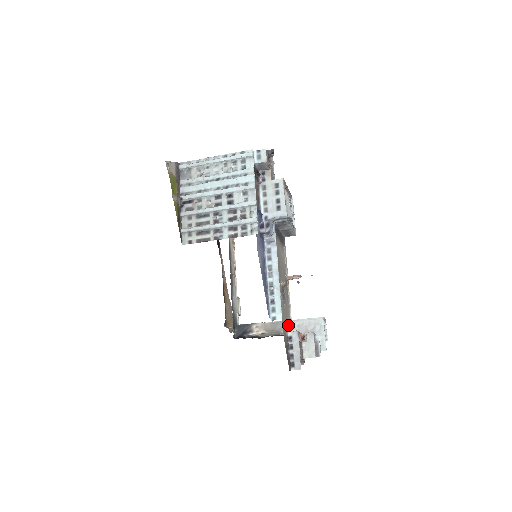
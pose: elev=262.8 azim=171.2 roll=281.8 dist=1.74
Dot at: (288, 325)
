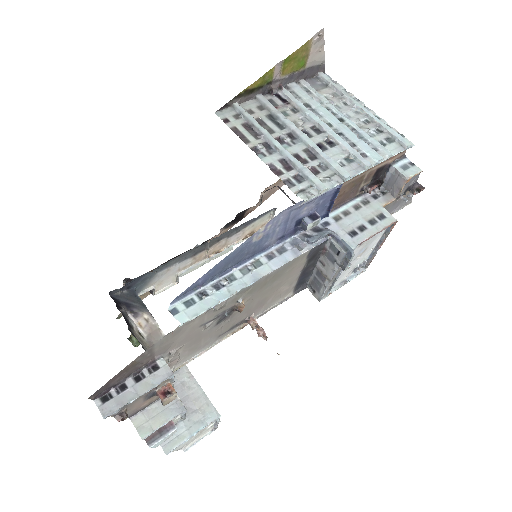
Dot at: (176, 356)
